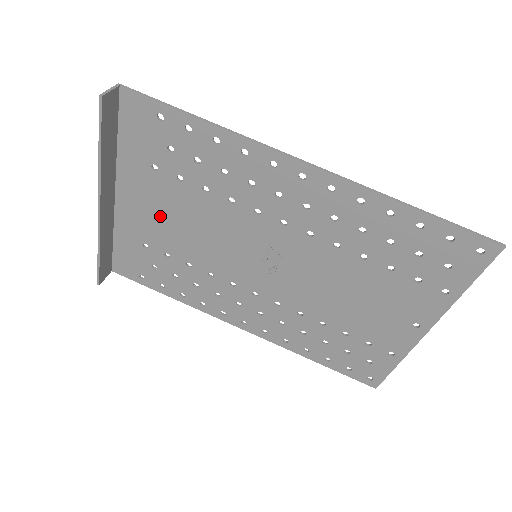
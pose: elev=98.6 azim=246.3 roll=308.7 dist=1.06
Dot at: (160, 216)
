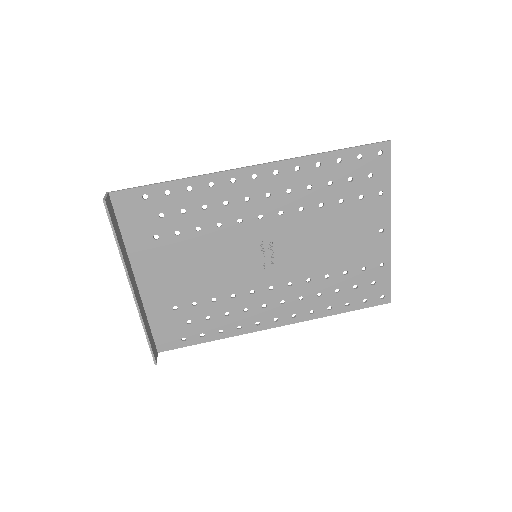
Dot at: (176, 274)
